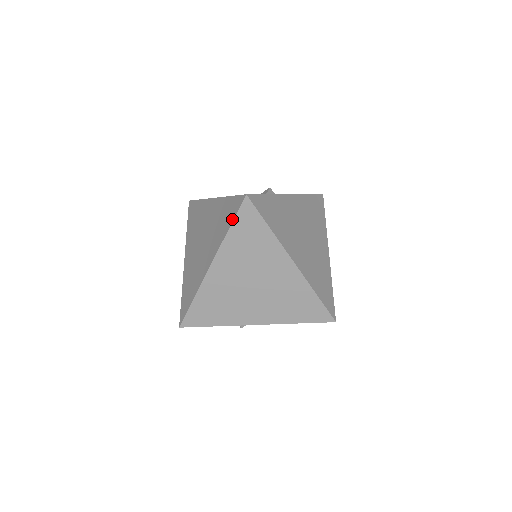
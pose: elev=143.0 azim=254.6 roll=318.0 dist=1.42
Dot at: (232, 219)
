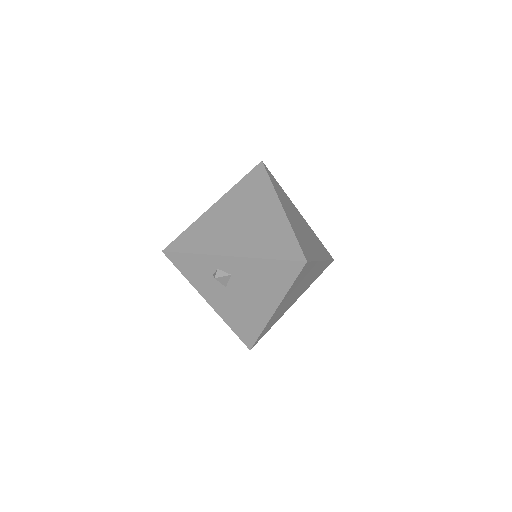
Dot at: (246, 176)
